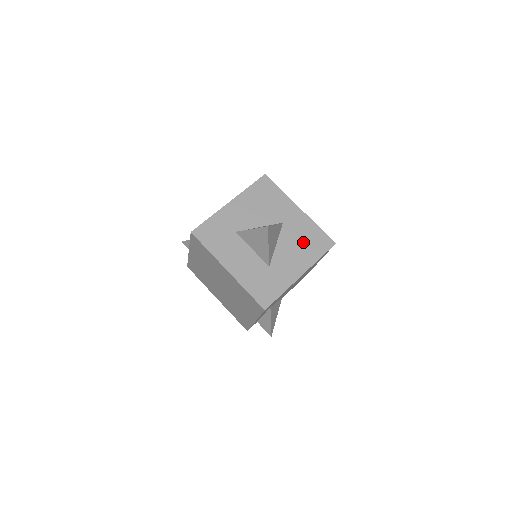
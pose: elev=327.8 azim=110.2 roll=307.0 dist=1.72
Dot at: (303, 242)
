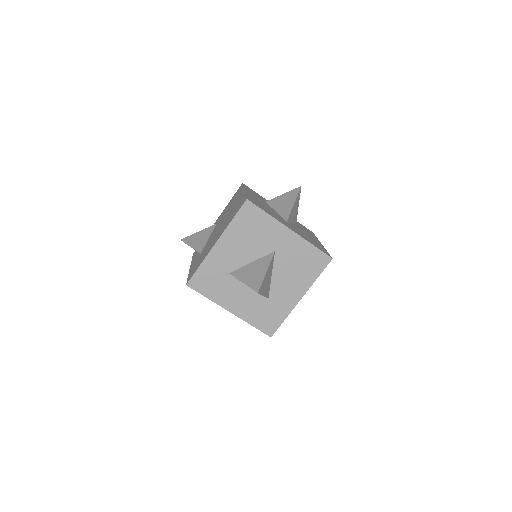
Dot at: (298, 266)
